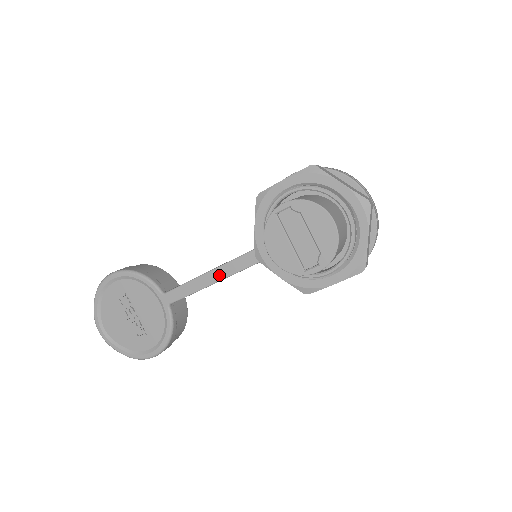
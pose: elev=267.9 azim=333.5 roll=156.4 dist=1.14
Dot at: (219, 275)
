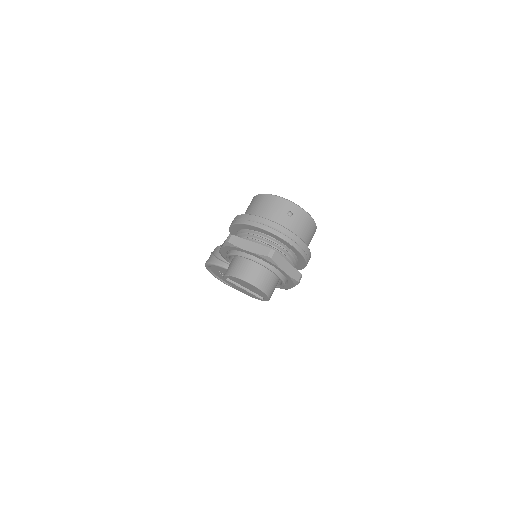
Dot at: occluded
